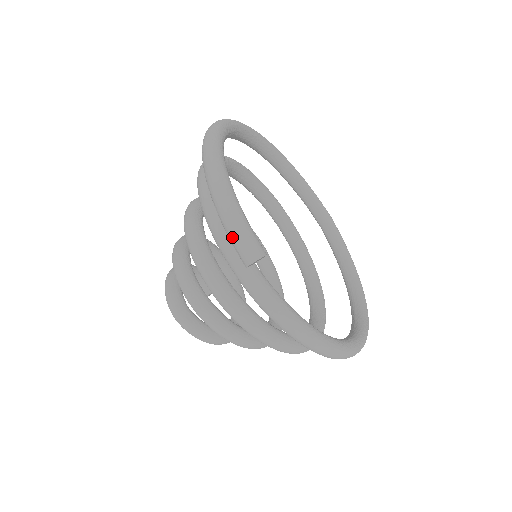
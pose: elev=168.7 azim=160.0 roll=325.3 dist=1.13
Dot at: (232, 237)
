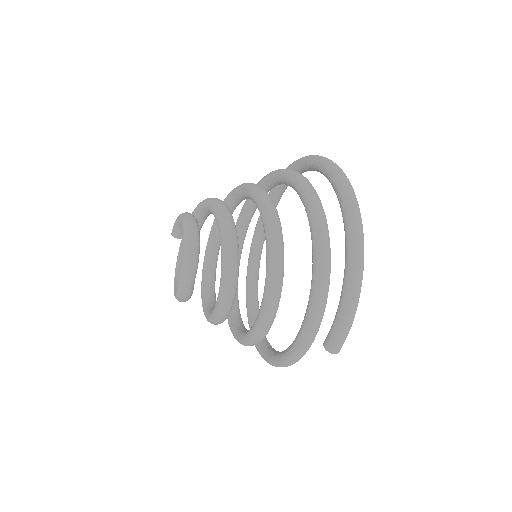
Dot at: (341, 335)
